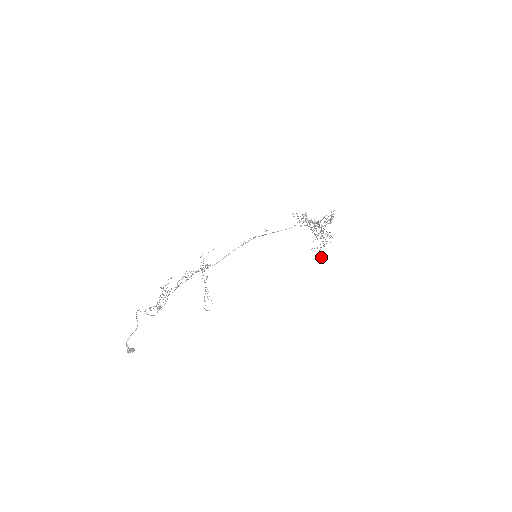
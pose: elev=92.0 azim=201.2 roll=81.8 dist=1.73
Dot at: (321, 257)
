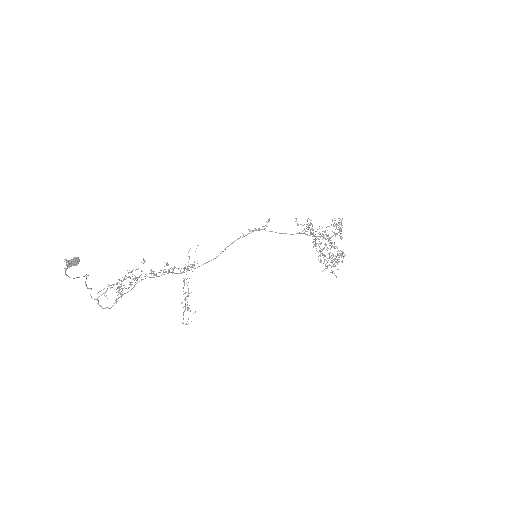
Dot at: (336, 276)
